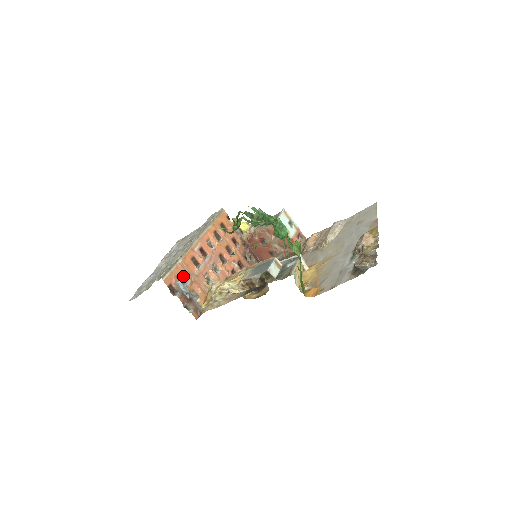
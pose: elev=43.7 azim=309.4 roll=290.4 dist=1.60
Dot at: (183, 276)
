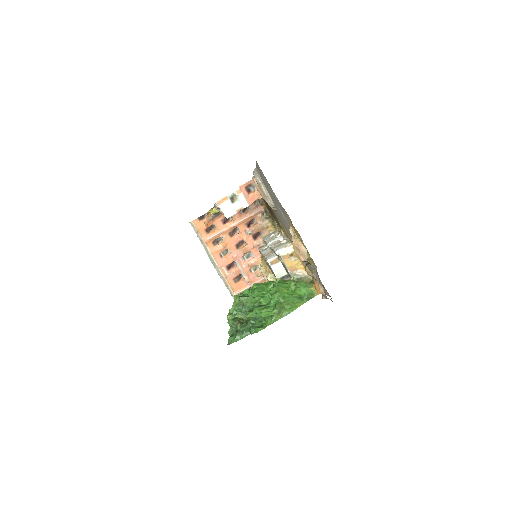
Dot at: occluded
